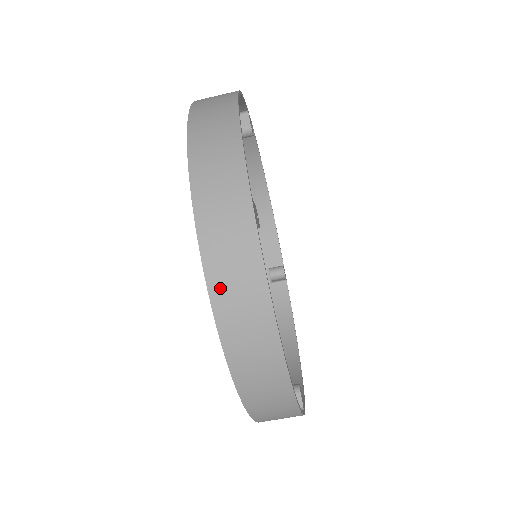
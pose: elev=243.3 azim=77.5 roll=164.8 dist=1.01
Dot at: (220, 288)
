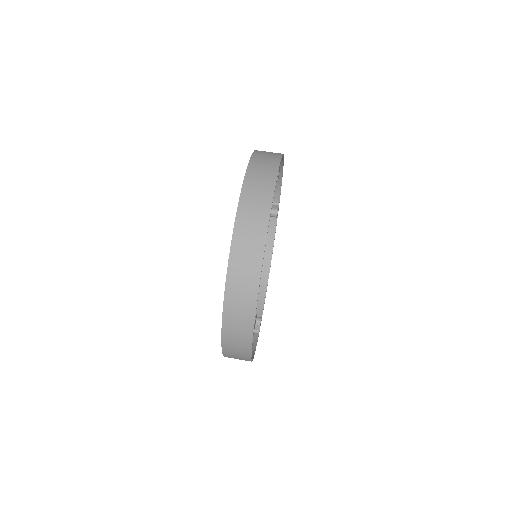
Dot at: (250, 180)
